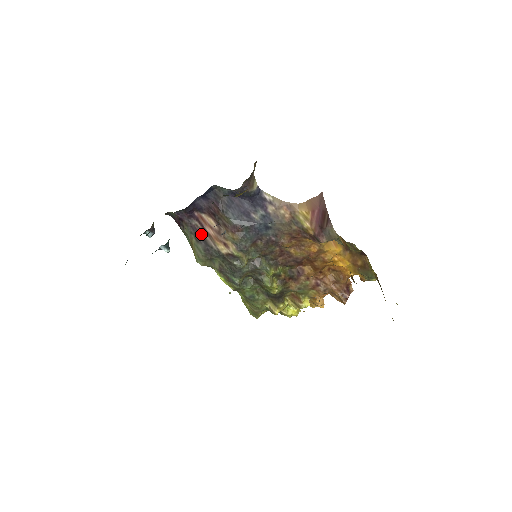
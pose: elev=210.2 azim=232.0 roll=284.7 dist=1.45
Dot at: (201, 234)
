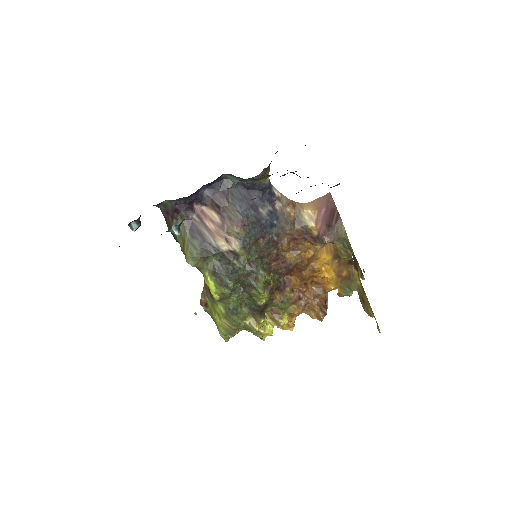
Dot at: (198, 229)
